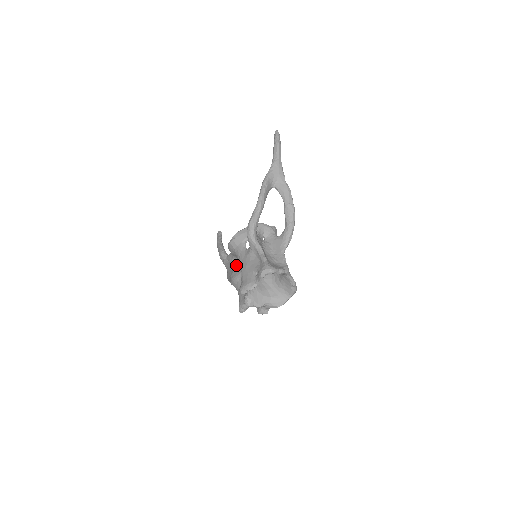
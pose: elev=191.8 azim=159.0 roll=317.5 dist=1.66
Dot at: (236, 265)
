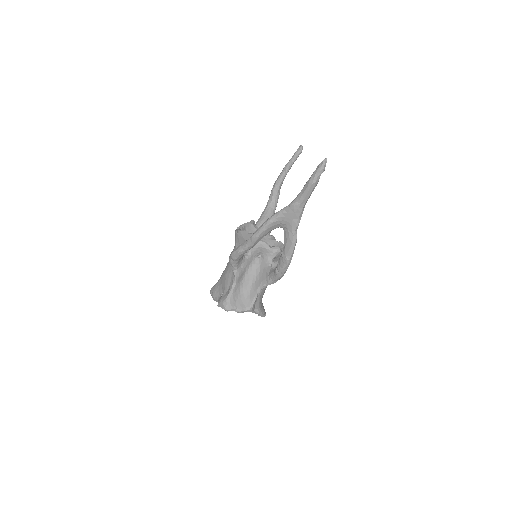
Dot at: occluded
